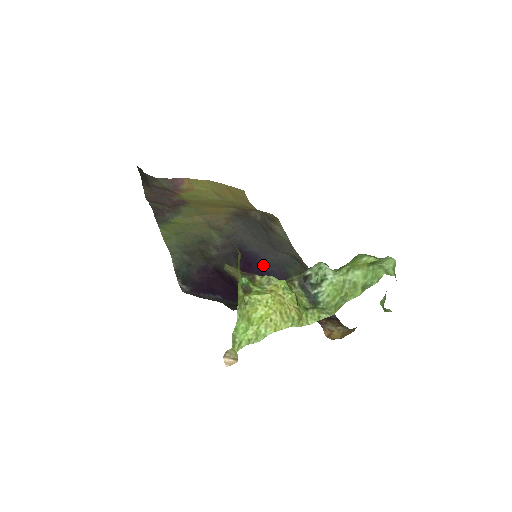
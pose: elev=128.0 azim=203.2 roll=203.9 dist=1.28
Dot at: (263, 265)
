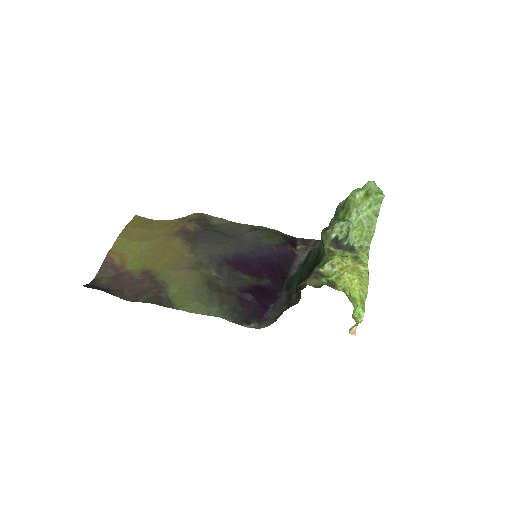
Dot at: (251, 256)
